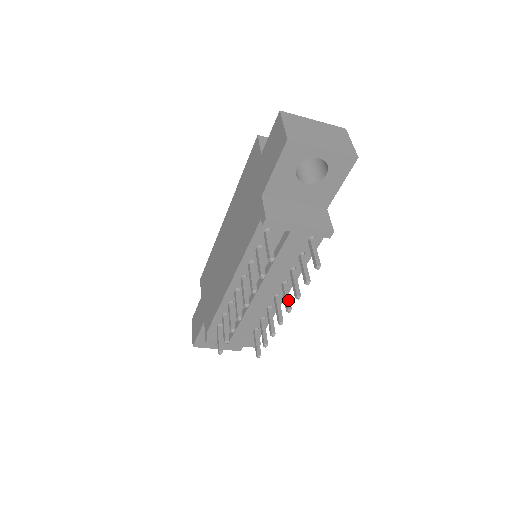
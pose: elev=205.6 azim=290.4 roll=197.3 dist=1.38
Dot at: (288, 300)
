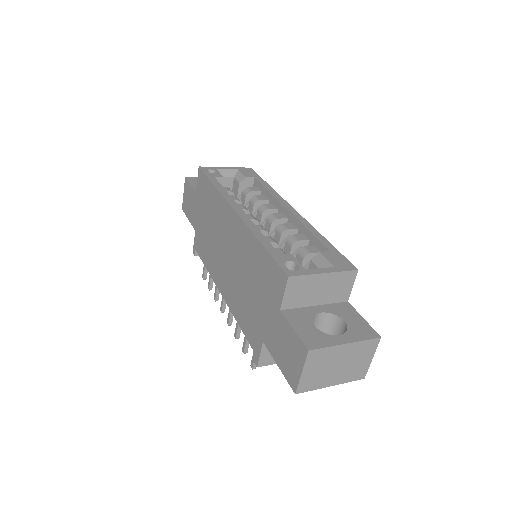
Dot at: occluded
